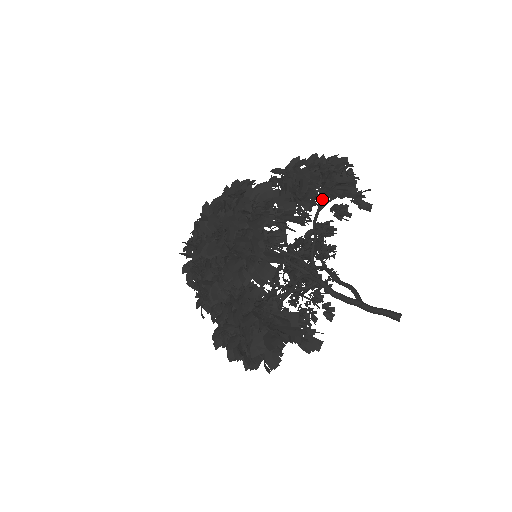
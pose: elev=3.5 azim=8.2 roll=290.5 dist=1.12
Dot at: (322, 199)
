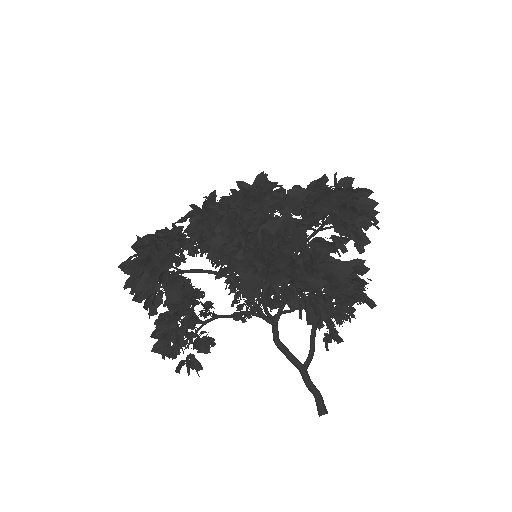
Dot at: occluded
